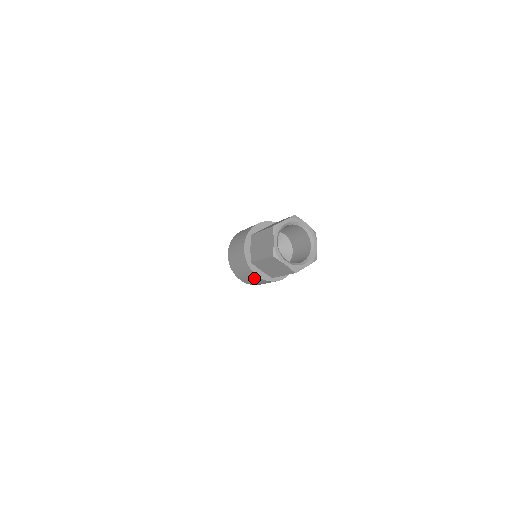
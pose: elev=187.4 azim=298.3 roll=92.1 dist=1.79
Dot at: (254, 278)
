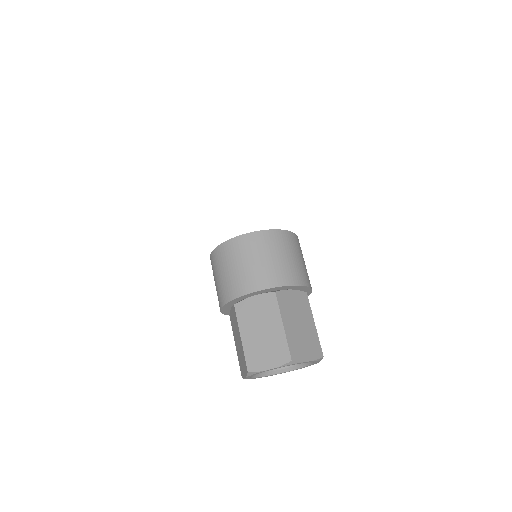
Dot at: occluded
